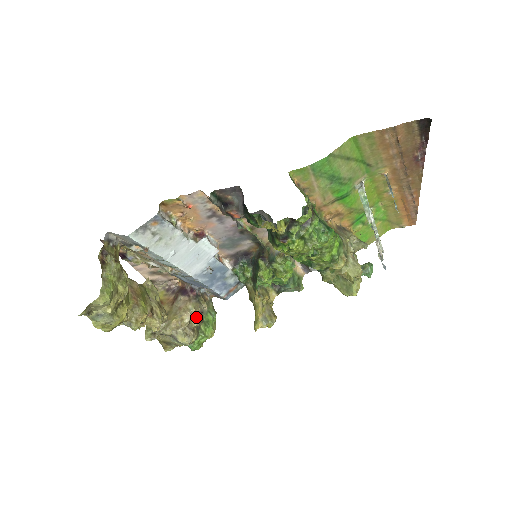
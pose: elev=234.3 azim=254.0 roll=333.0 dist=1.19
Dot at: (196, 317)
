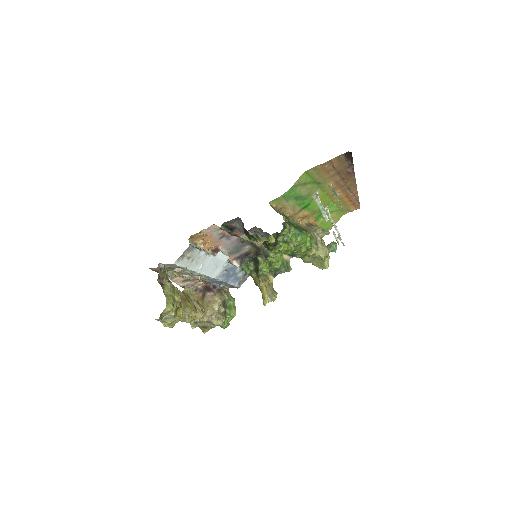
Dot at: (222, 305)
